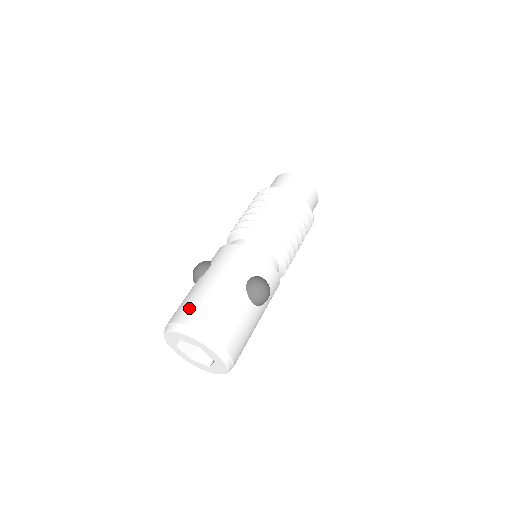
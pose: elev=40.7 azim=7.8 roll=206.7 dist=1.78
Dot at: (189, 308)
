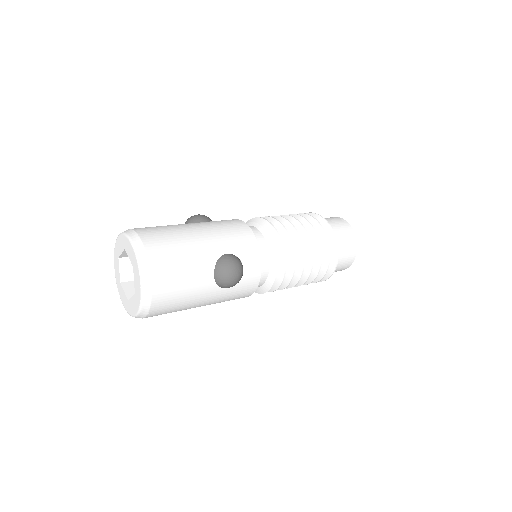
Dot at: (156, 229)
